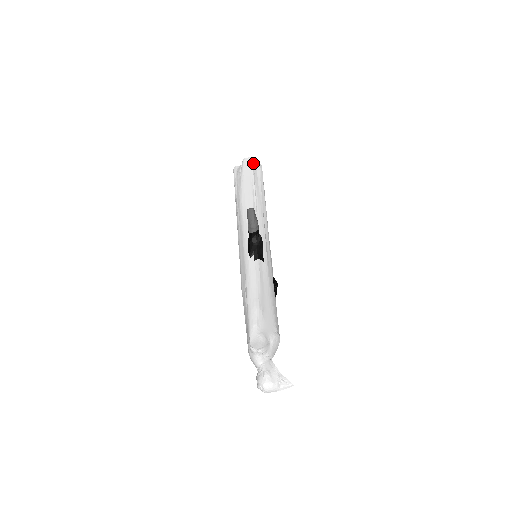
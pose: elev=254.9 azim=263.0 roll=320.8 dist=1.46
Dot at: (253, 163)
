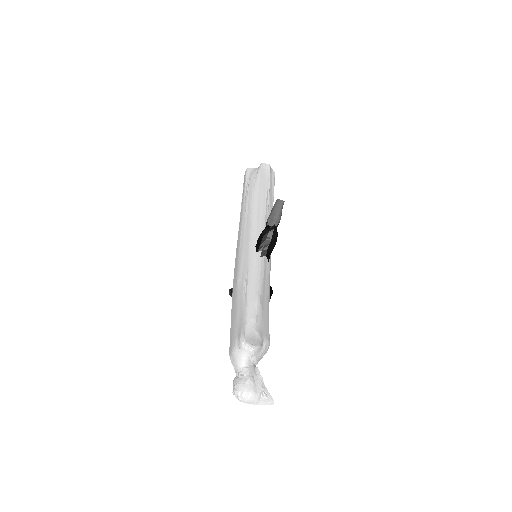
Dot at: (270, 171)
